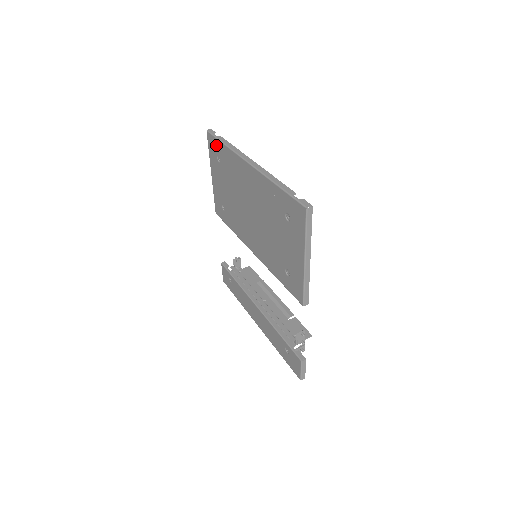
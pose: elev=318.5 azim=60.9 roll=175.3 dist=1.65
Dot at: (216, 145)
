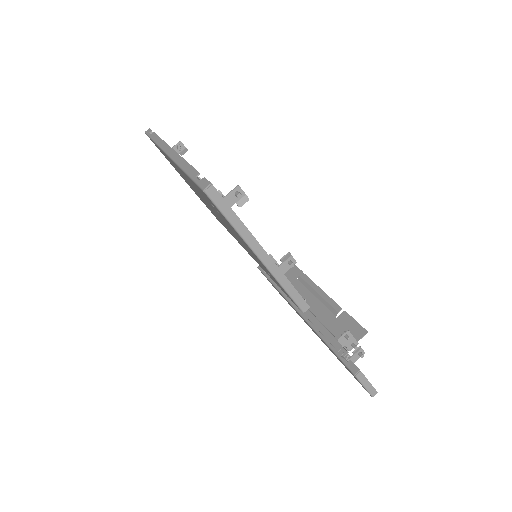
Dot at: occluded
